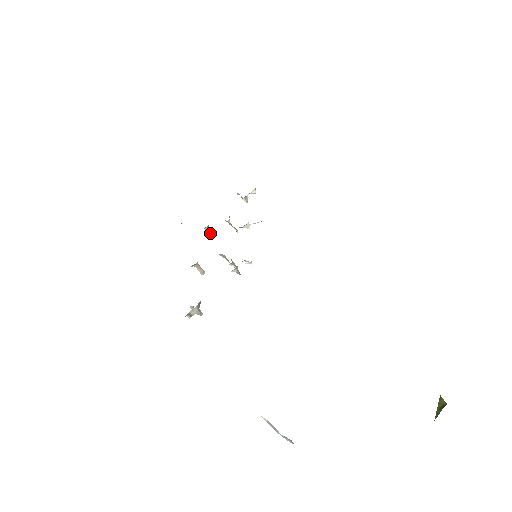
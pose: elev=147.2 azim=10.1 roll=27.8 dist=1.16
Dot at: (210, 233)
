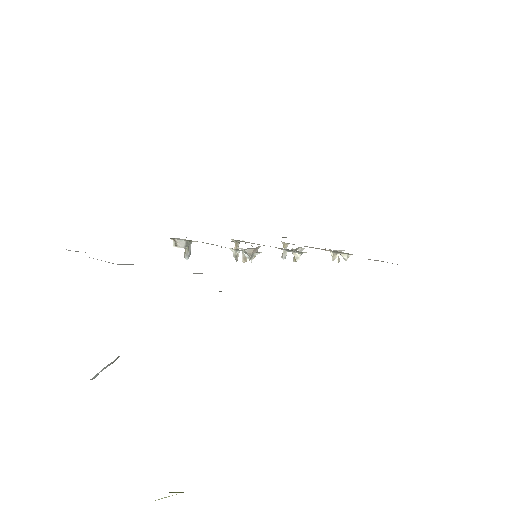
Dot at: (284, 252)
